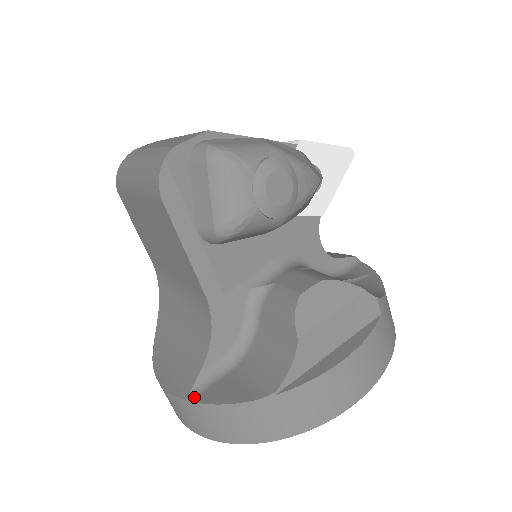
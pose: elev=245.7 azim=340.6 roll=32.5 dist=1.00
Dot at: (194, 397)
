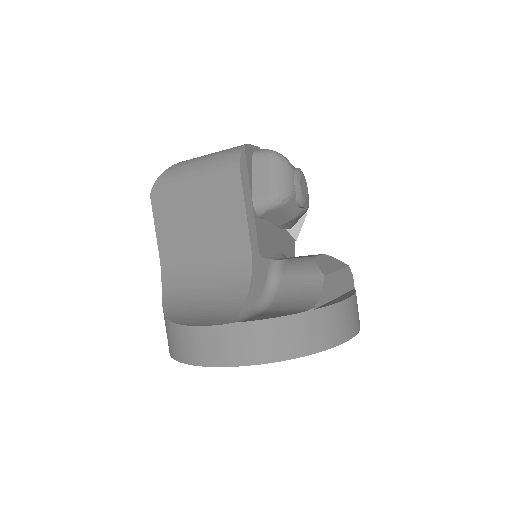
Dot at: (244, 320)
